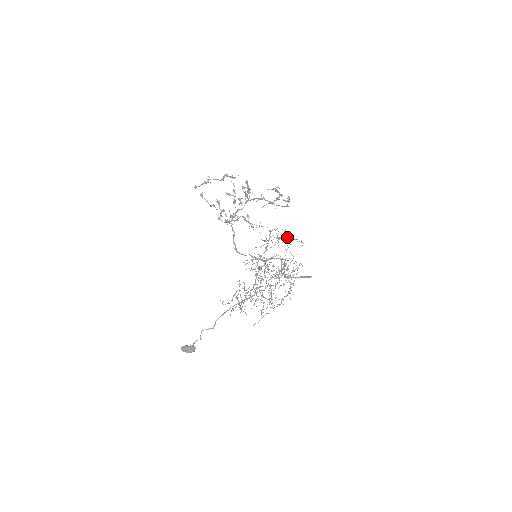
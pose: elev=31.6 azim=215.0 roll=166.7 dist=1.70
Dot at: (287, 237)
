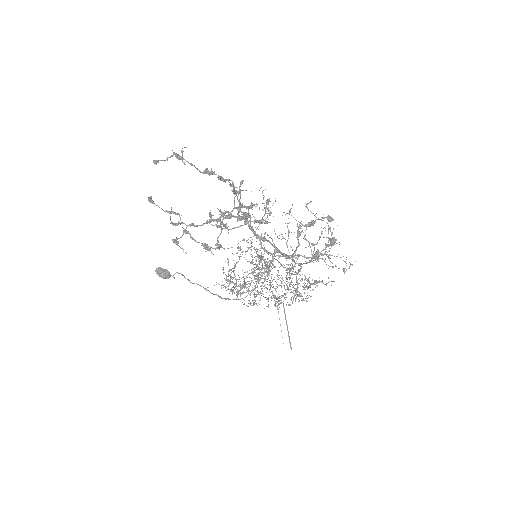
Dot at: (319, 258)
